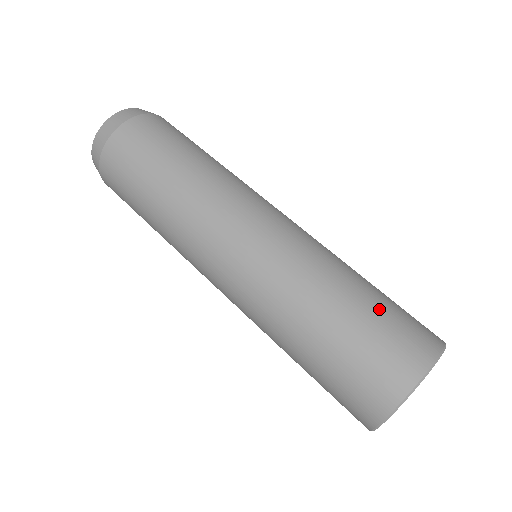
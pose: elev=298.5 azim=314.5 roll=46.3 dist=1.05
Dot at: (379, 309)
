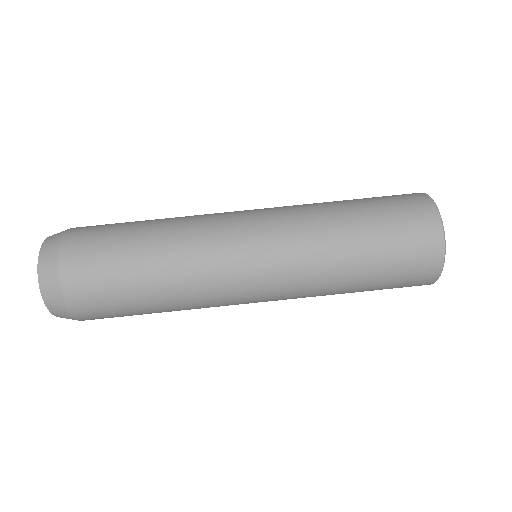
Dot at: (384, 233)
